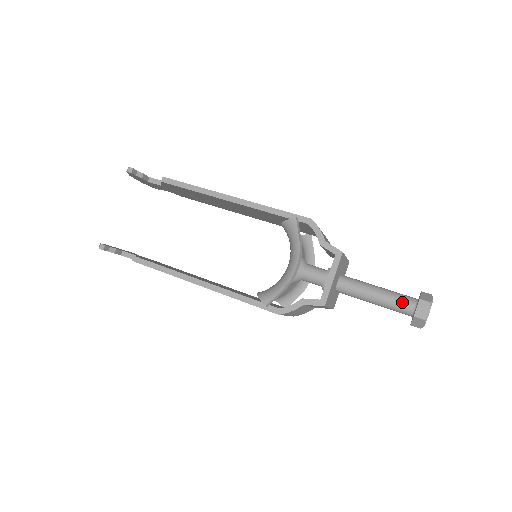
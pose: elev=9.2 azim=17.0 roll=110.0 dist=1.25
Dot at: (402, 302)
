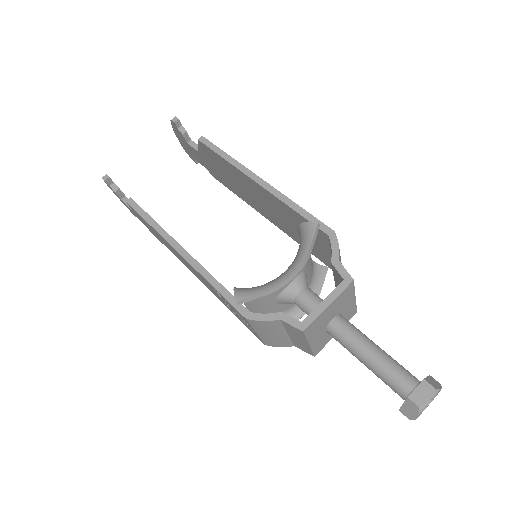
Dot at: (400, 375)
